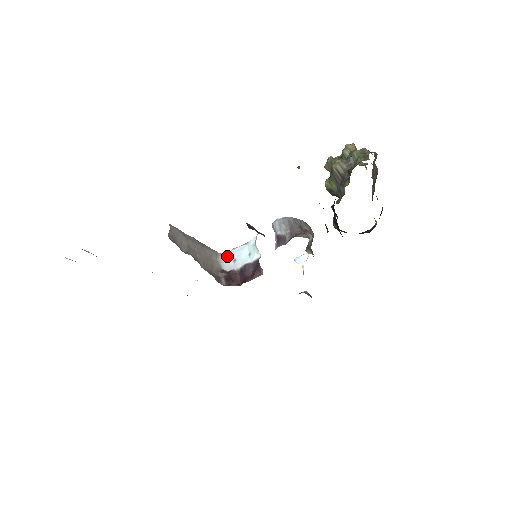
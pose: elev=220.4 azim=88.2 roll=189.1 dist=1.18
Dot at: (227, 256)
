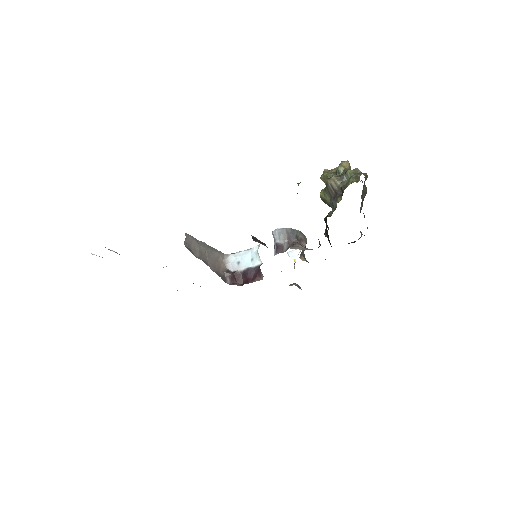
Dot at: (232, 258)
